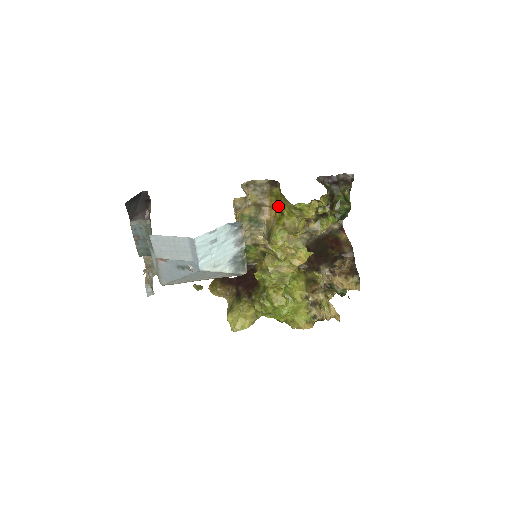
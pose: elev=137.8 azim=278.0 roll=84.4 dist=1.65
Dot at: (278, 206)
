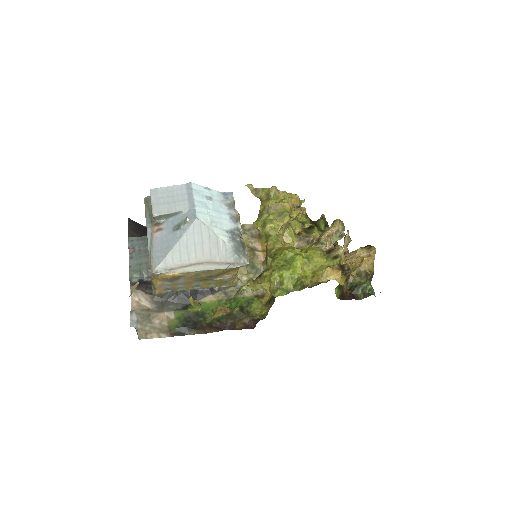
Dot at: occluded
